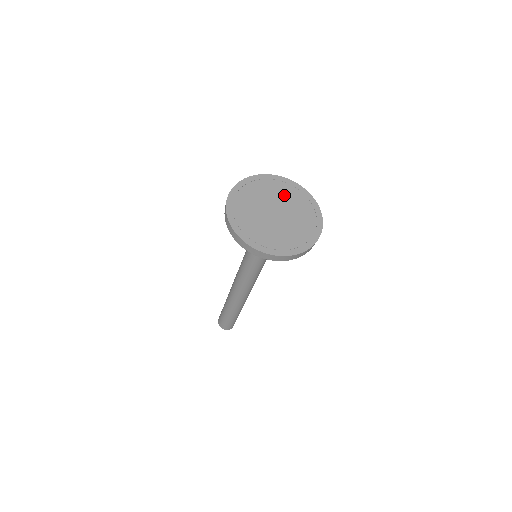
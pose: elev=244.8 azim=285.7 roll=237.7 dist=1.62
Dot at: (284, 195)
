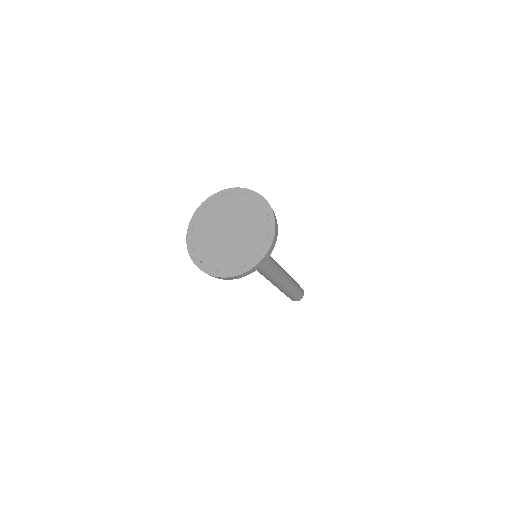
Dot at: (230, 208)
